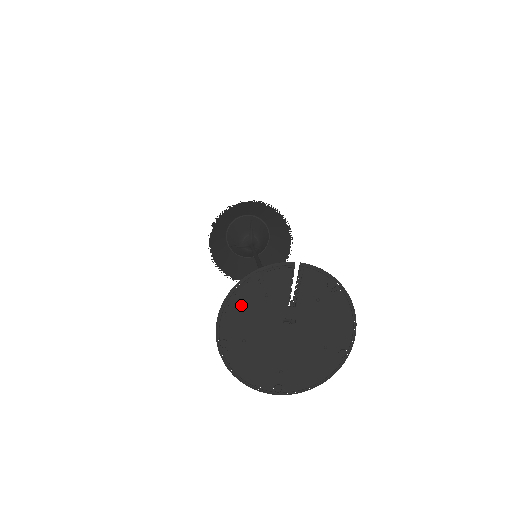
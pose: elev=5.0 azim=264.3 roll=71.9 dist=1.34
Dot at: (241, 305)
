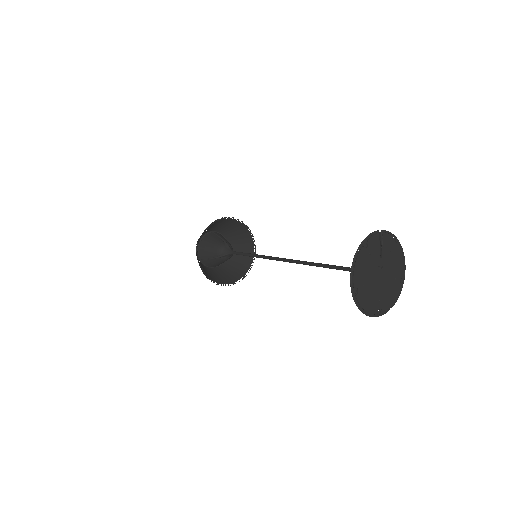
Dot at: (360, 263)
